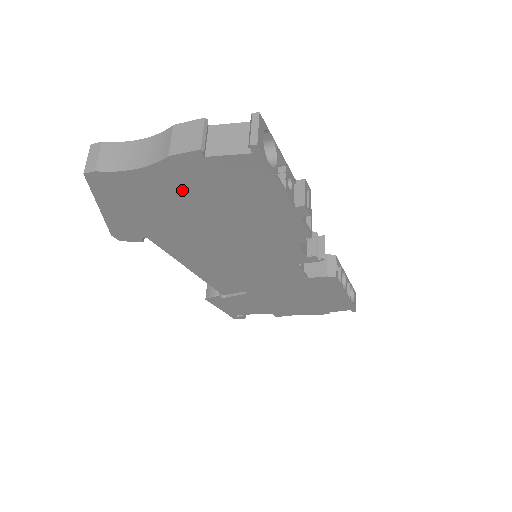
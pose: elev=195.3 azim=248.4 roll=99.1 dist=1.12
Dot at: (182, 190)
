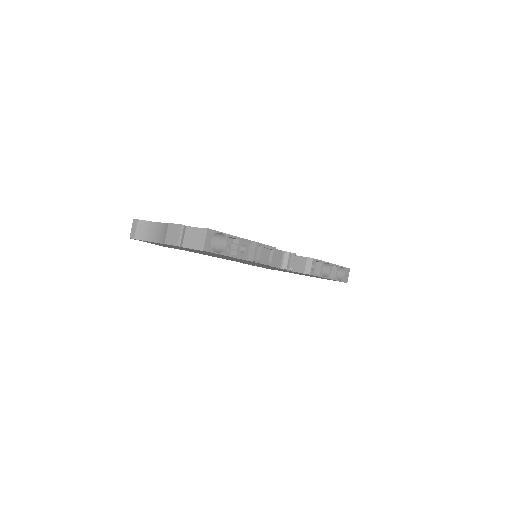
Dot at: (182, 248)
